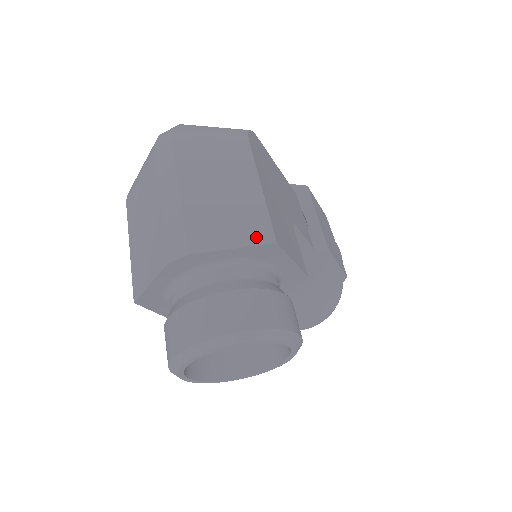
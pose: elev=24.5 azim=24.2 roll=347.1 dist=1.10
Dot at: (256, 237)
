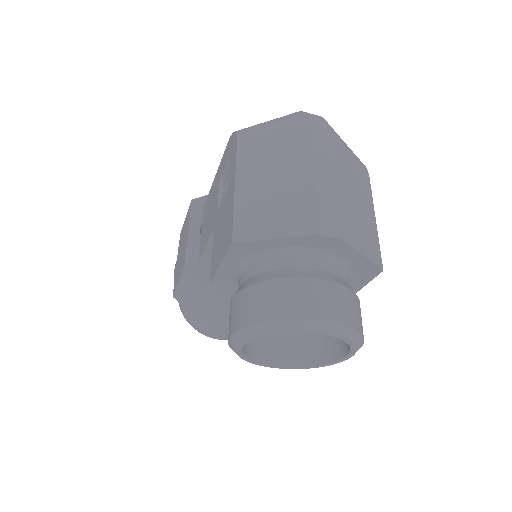
Dot at: (374, 256)
